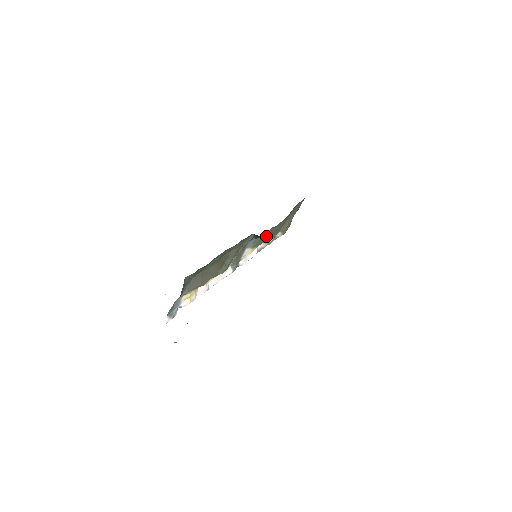
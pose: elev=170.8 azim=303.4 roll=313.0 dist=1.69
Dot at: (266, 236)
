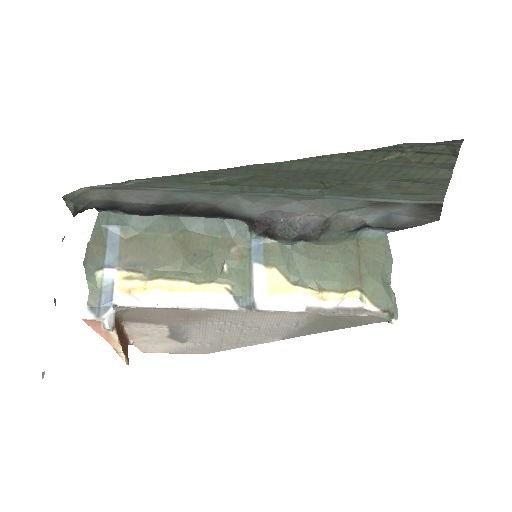
Dot at: (298, 259)
